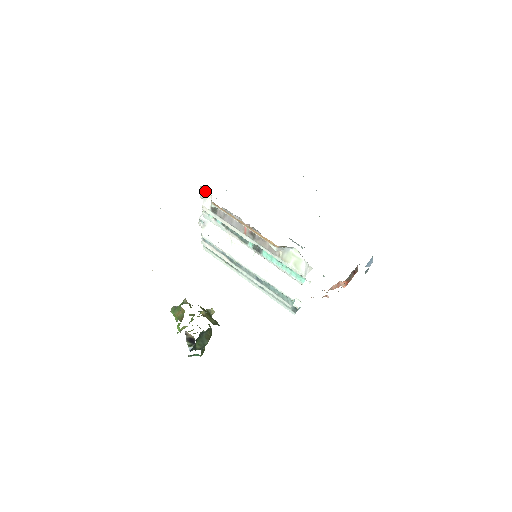
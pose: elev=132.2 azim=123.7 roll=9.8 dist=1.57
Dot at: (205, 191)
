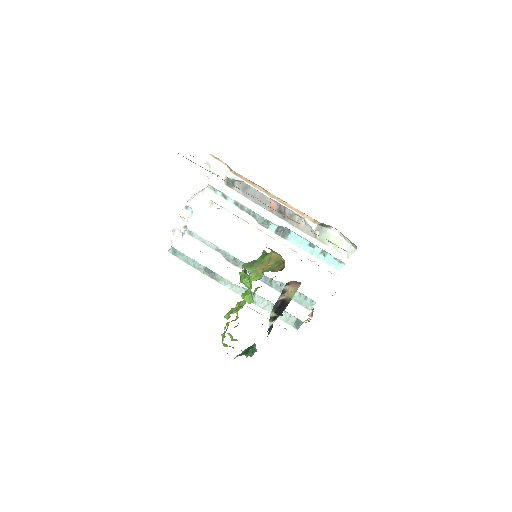
Dot at: (216, 161)
